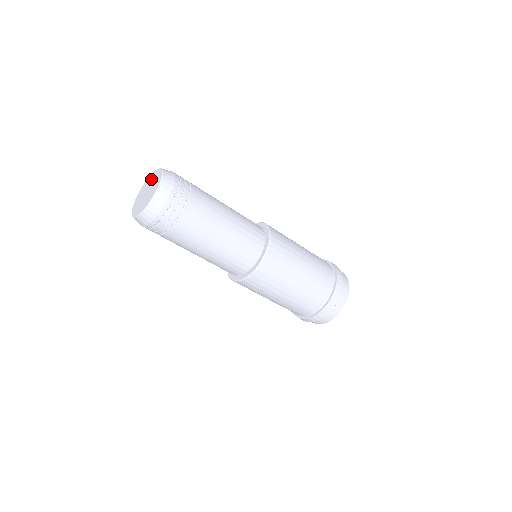
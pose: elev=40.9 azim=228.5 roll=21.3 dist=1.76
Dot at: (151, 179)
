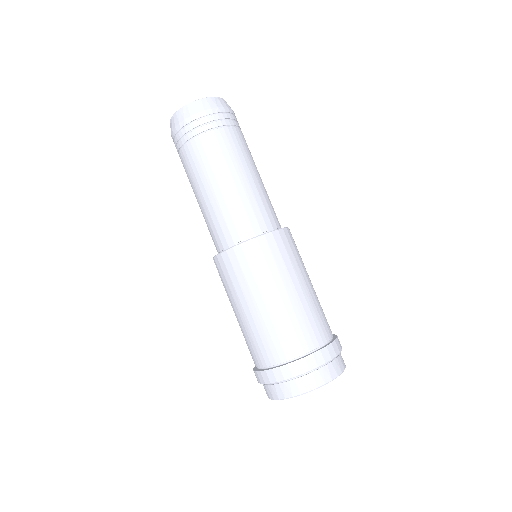
Dot at: occluded
